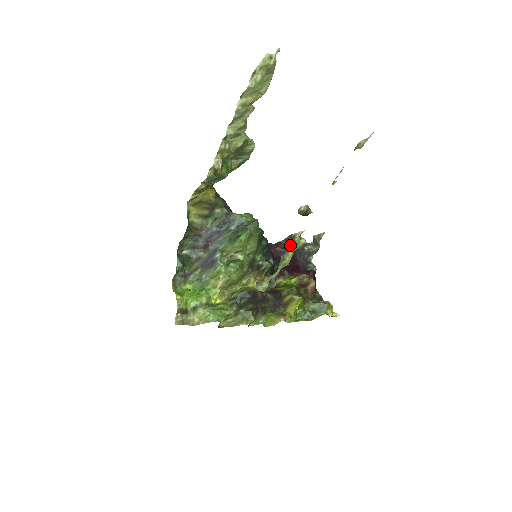
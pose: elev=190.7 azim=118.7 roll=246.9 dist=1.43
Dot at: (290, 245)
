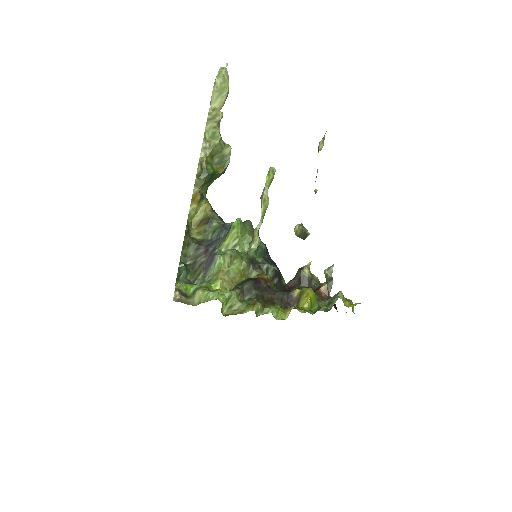
Dot at: (301, 280)
